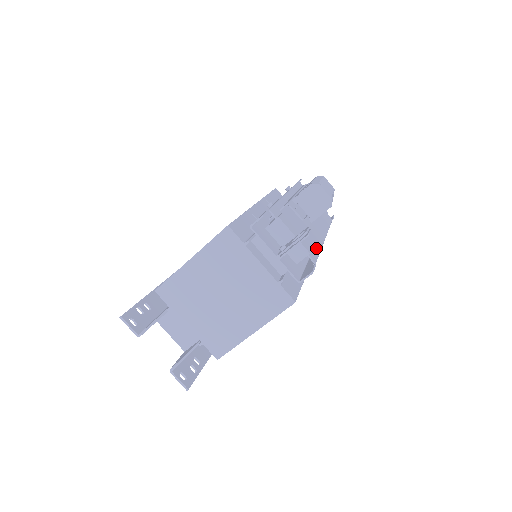
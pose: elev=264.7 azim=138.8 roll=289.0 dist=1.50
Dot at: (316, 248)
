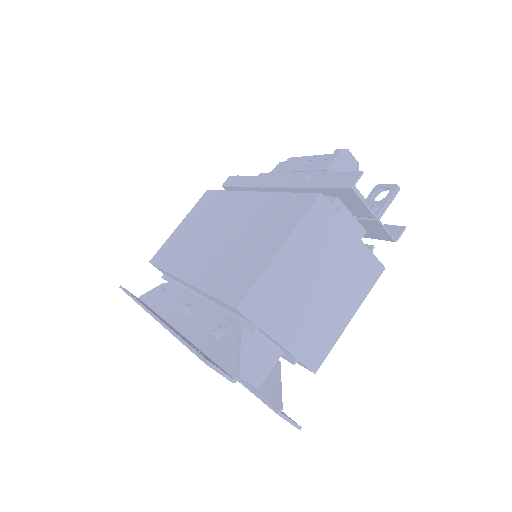
Dot at: occluded
